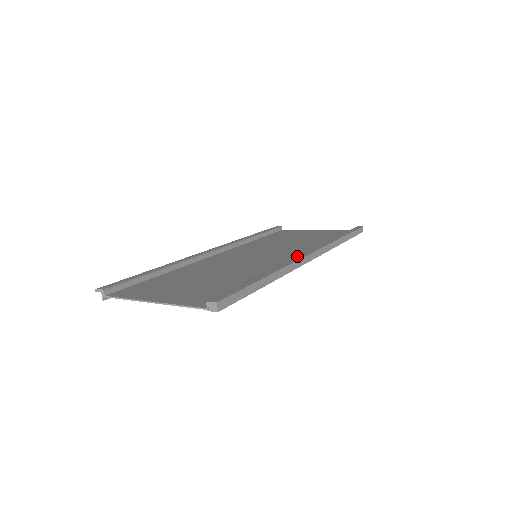
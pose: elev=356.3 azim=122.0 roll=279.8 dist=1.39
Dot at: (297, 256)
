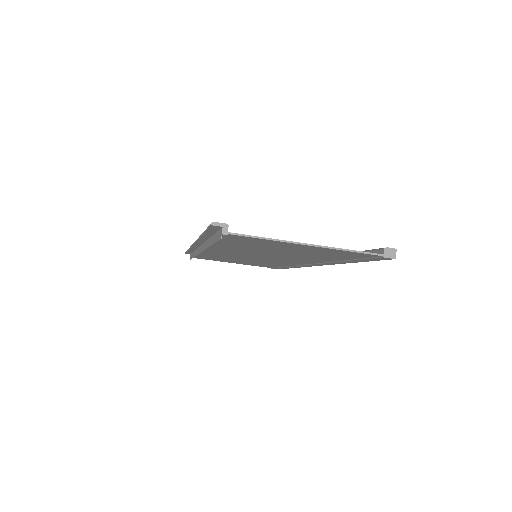
Dot at: occluded
